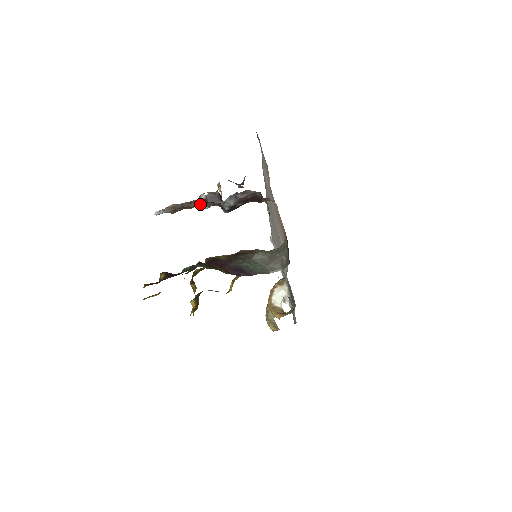
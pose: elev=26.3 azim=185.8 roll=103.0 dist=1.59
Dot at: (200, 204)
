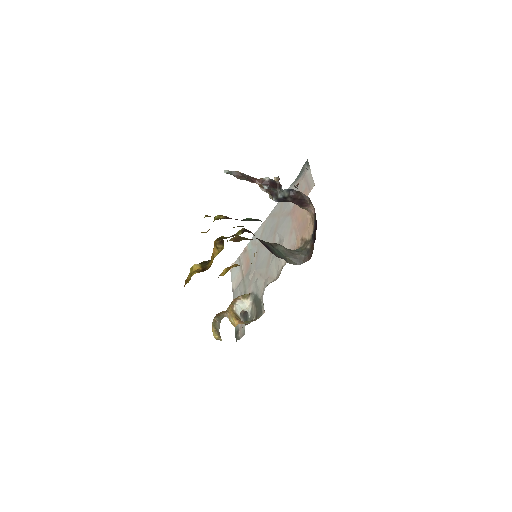
Dot at: (261, 183)
